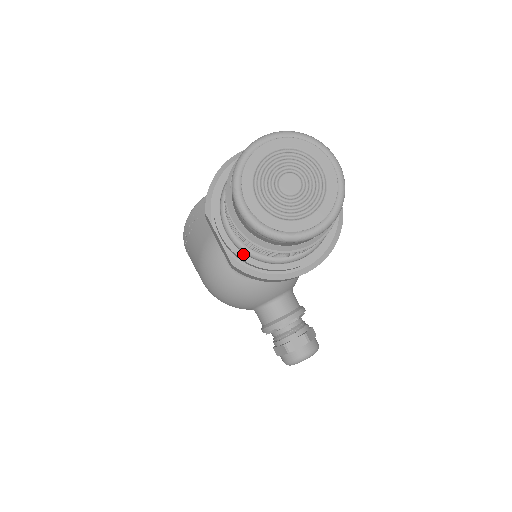
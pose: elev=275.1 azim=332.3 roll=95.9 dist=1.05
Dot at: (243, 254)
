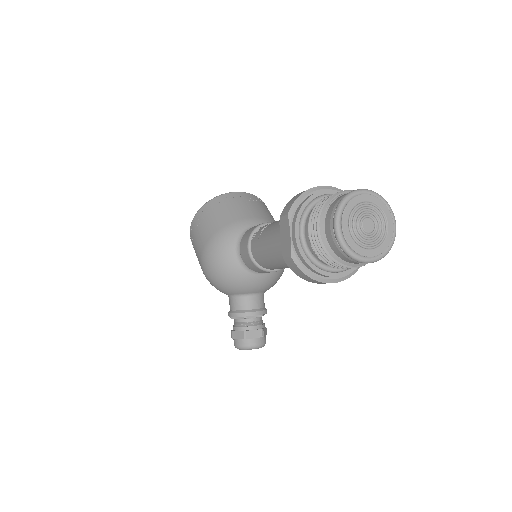
Dot at: (304, 253)
